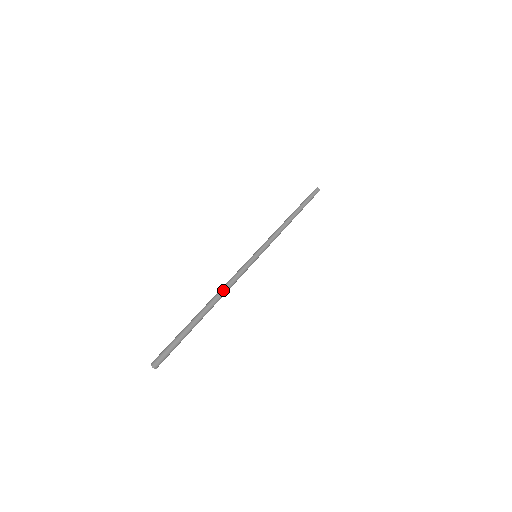
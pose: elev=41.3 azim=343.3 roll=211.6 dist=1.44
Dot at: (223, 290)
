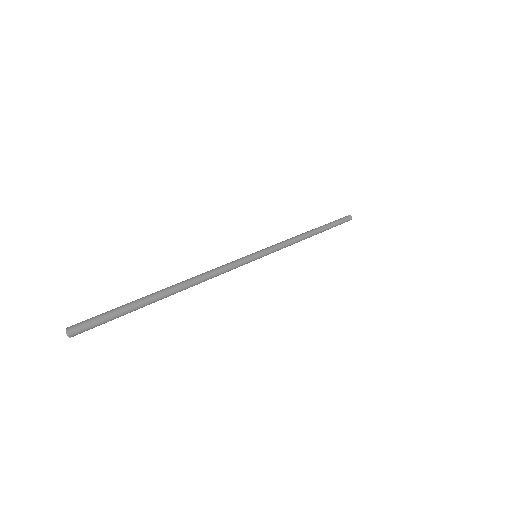
Dot at: (199, 275)
